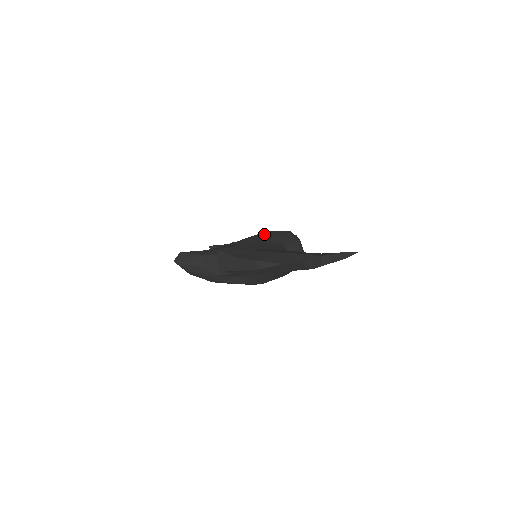
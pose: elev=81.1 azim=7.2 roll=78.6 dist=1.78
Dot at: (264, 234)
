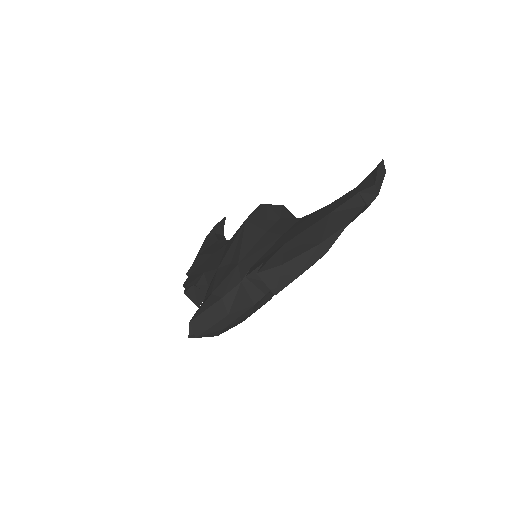
Dot at: (249, 225)
